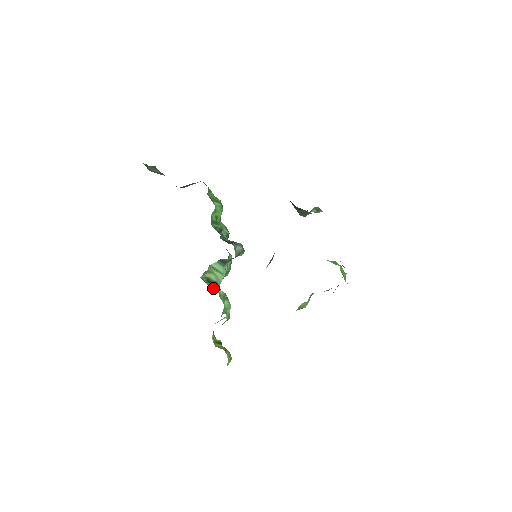
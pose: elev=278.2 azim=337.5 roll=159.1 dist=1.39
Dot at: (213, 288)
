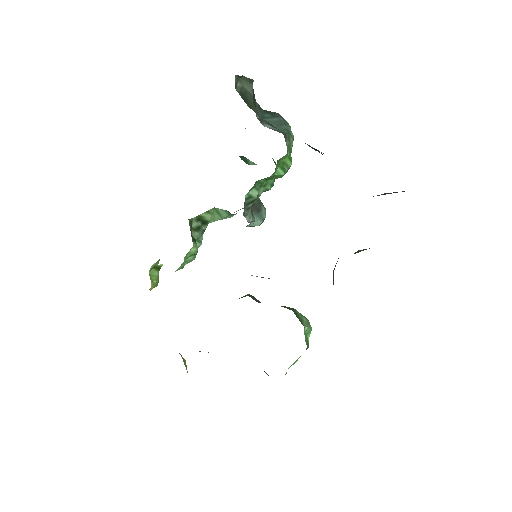
Dot at: (195, 230)
